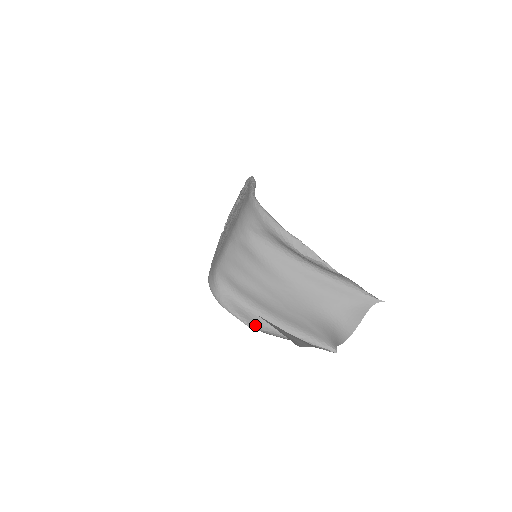
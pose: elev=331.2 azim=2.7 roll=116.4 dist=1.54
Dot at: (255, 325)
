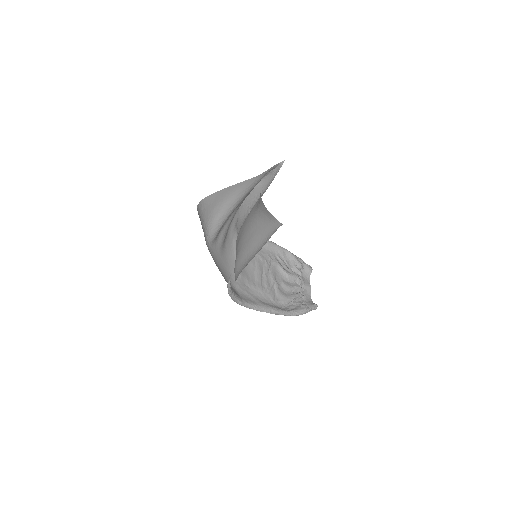
Dot at: occluded
